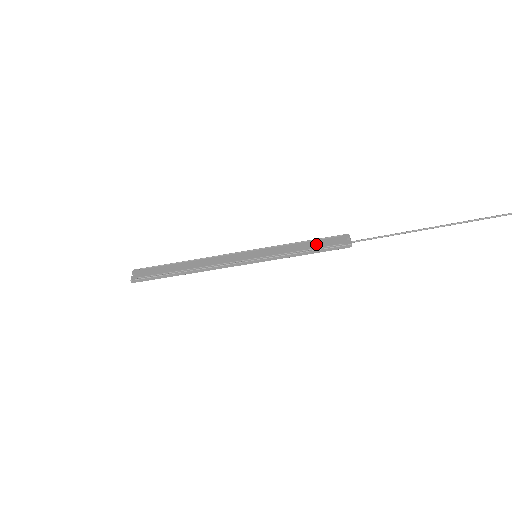
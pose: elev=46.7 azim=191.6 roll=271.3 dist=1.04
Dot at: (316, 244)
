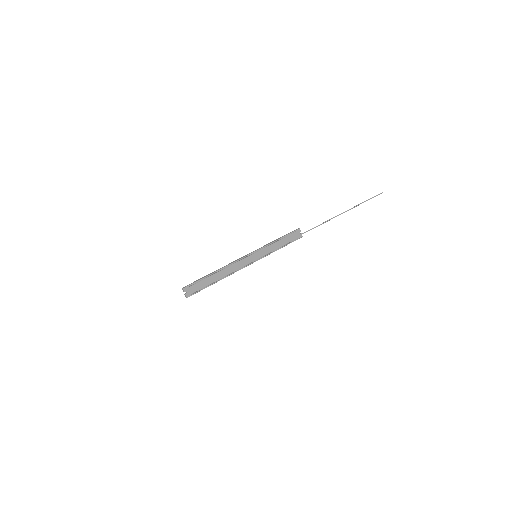
Dot at: (286, 241)
